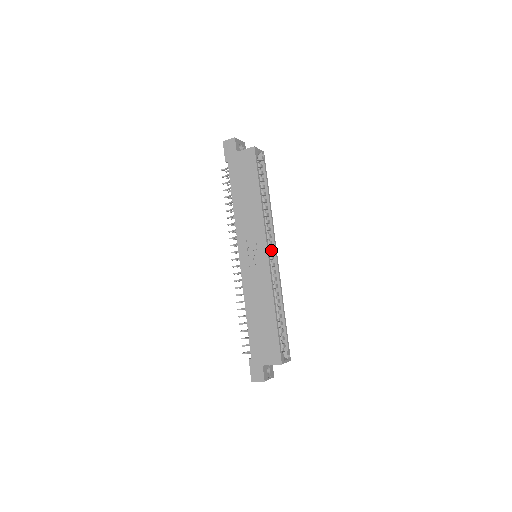
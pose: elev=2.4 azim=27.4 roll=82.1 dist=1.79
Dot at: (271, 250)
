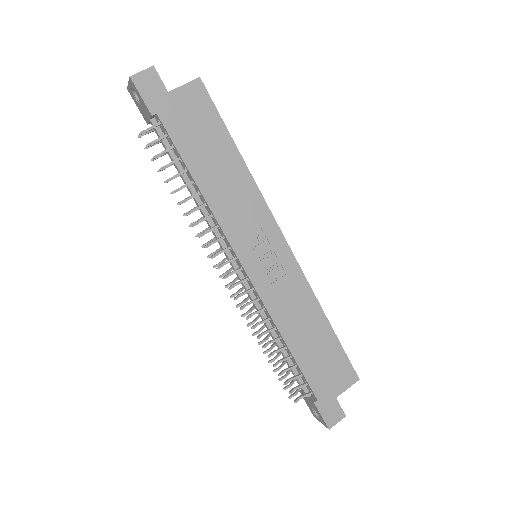
Dot at: occluded
